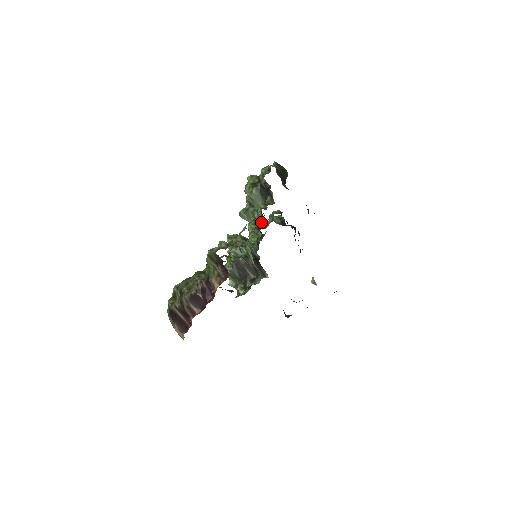
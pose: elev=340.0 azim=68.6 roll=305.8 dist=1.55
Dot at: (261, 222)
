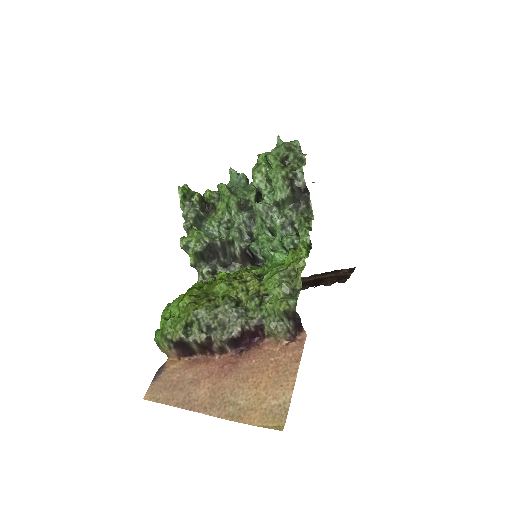
Dot at: (248, 199)
